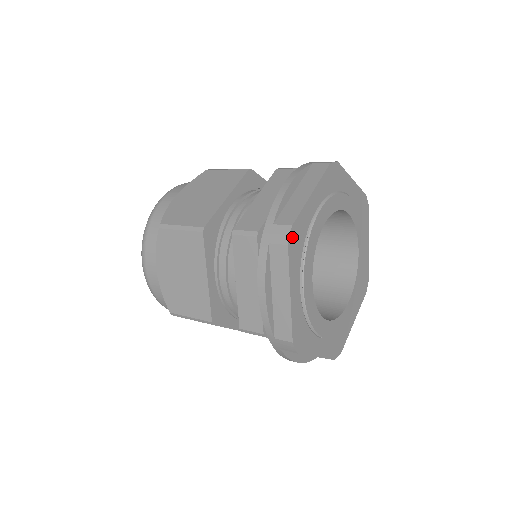
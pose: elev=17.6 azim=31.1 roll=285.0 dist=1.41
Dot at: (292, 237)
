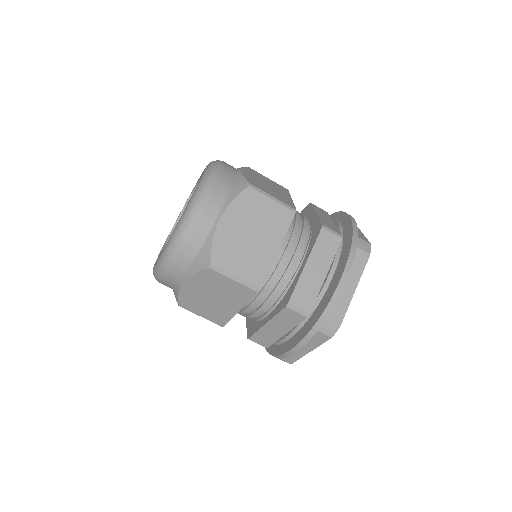
Dot at: (335, 330)
